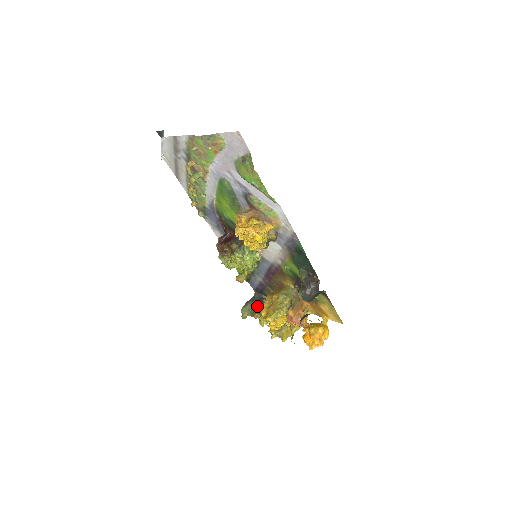
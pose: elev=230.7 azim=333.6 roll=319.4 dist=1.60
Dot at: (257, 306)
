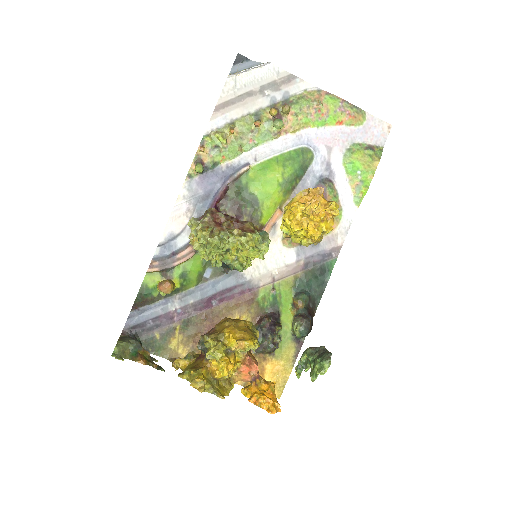
Dot at: occluded
